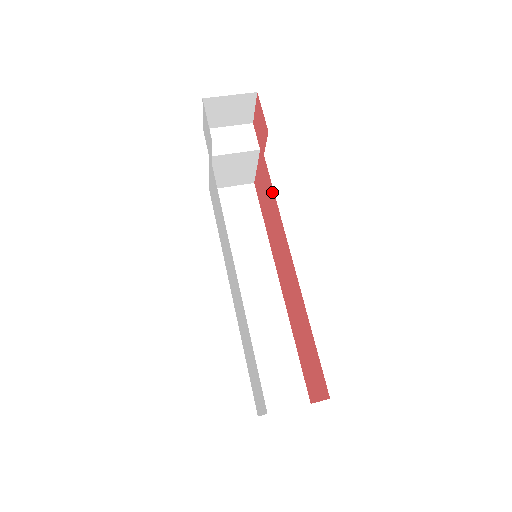
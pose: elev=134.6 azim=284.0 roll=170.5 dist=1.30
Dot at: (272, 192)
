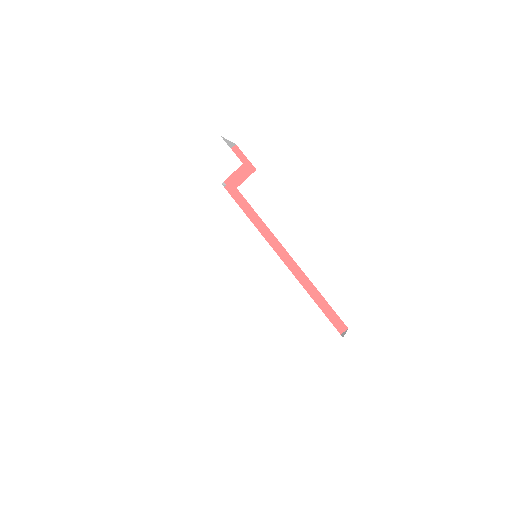
Dot at: (251, 213)
